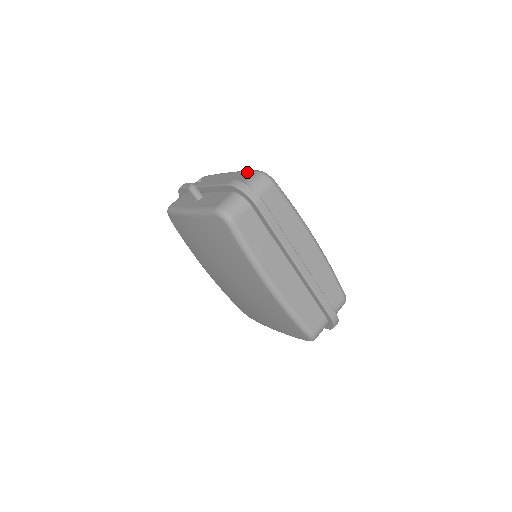
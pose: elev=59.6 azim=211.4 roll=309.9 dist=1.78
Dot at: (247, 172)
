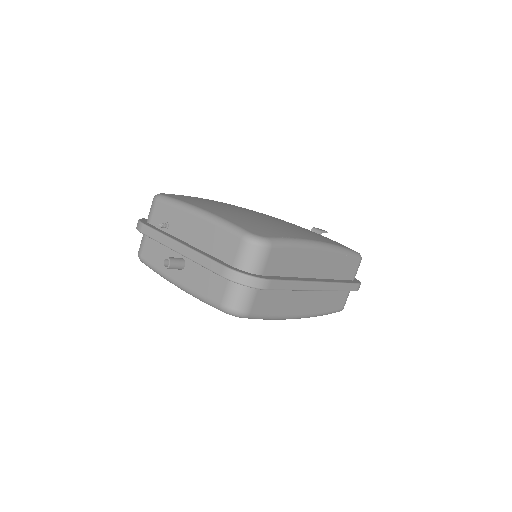
Dot at: (230, 235)
